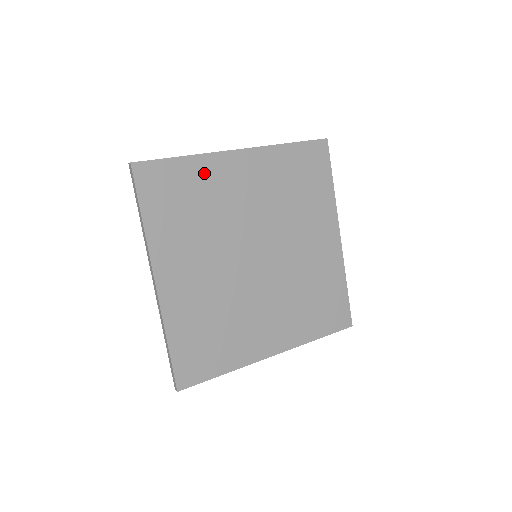
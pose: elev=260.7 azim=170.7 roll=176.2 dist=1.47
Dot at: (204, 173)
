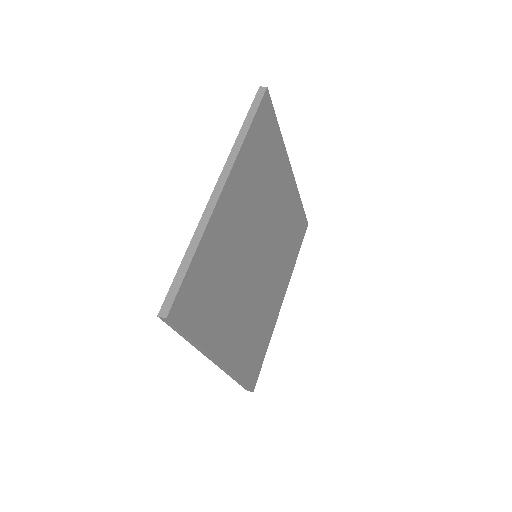
Dot at: (278, 155)
